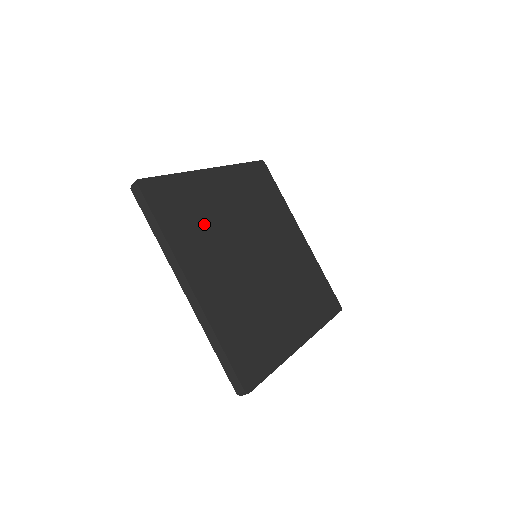
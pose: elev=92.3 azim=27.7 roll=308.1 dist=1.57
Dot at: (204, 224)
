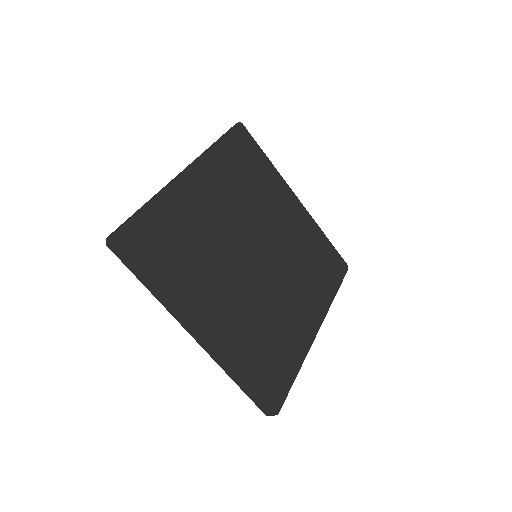
Dot at: (247, 188)
